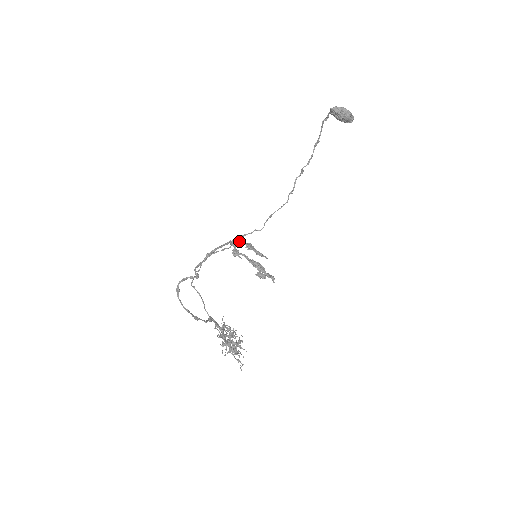
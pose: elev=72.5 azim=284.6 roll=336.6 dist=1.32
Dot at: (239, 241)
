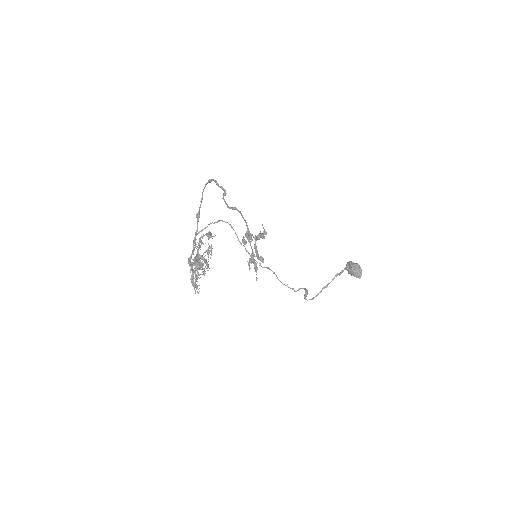
Dot at: (252, 239)
